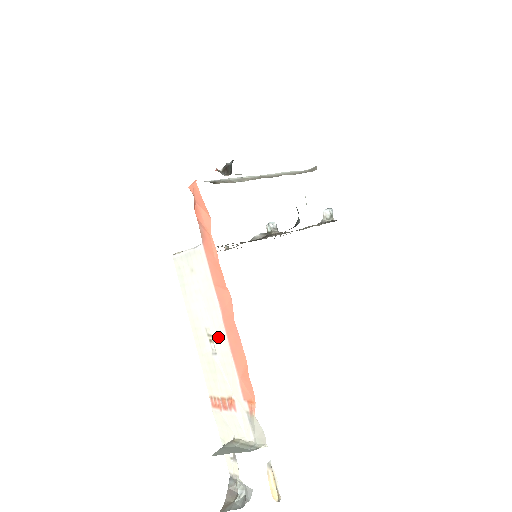
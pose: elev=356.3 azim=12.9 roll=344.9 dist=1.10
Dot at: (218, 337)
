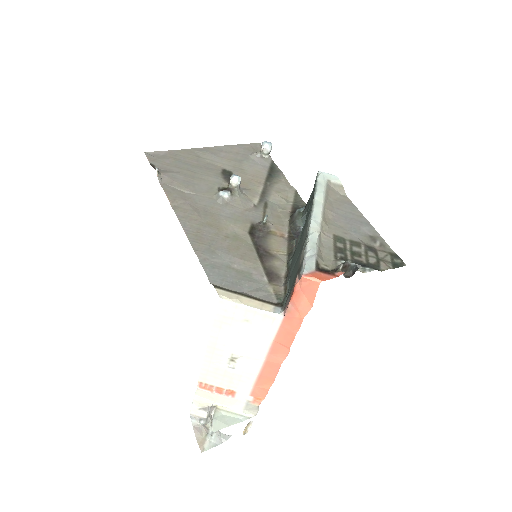
Dot at: (247, 363)
